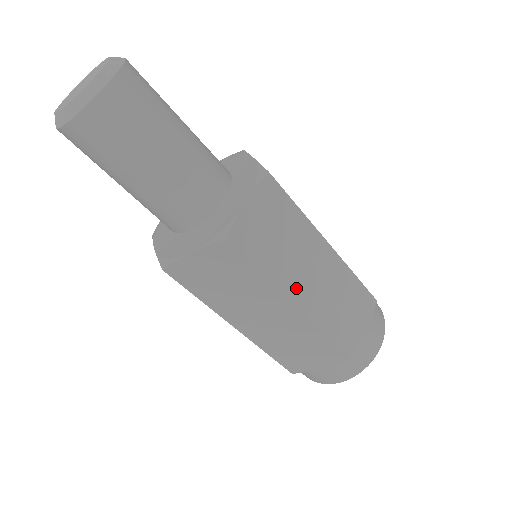
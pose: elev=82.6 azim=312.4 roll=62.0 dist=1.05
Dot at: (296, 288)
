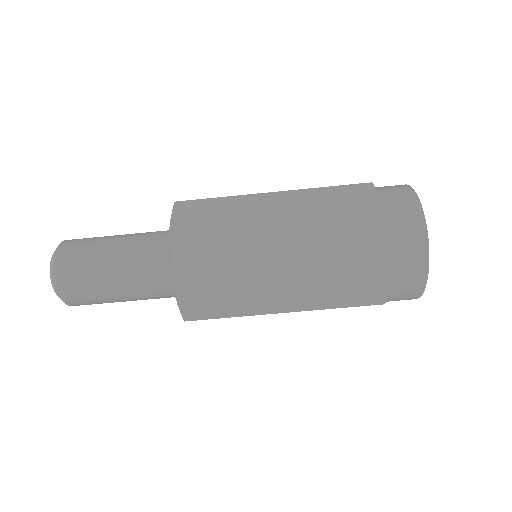
Dot at: (264, 239)
